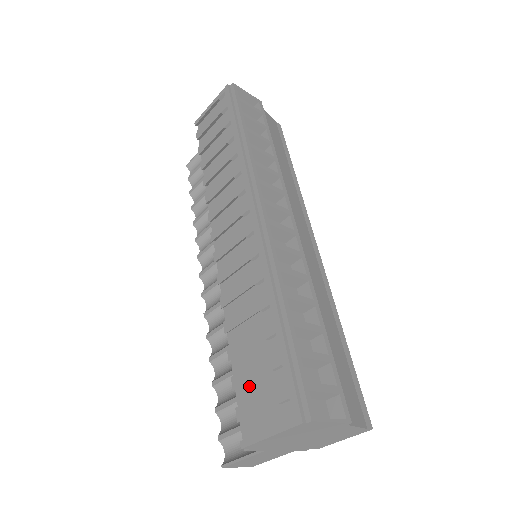
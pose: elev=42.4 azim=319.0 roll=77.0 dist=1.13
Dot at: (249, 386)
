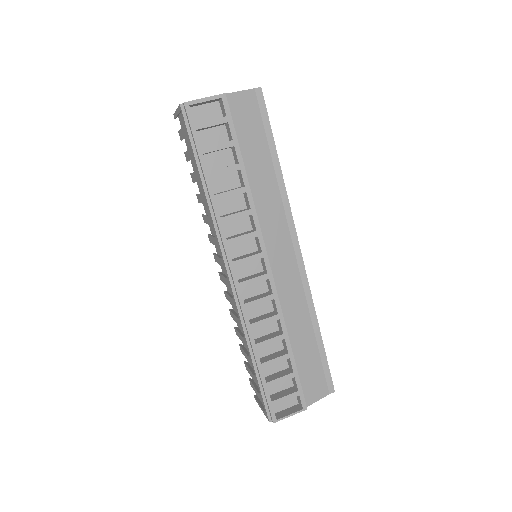
Dot at: occluded
